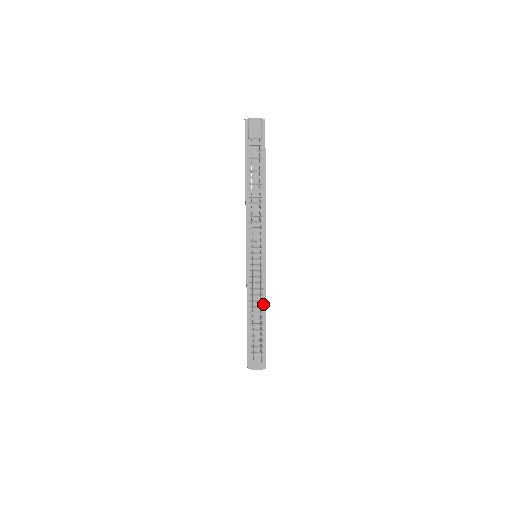
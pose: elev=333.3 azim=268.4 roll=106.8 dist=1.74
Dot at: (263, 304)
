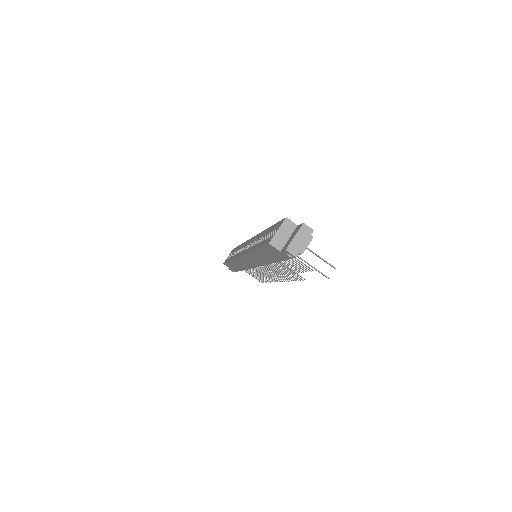
Dot at: occluded
